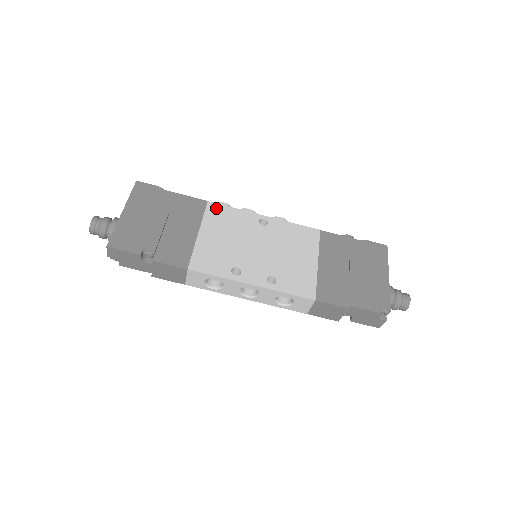
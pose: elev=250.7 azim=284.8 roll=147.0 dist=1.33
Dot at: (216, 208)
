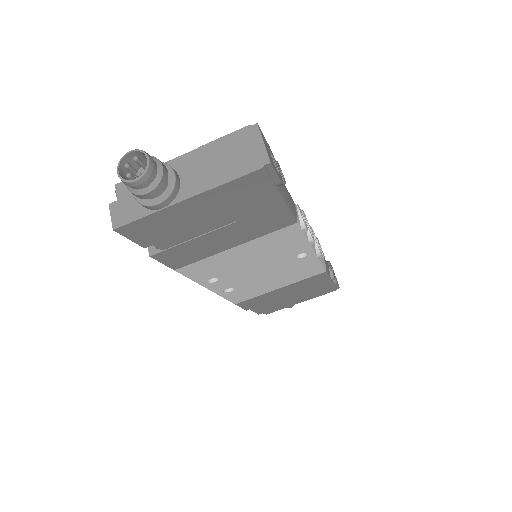
Dot at: (291, 232)
